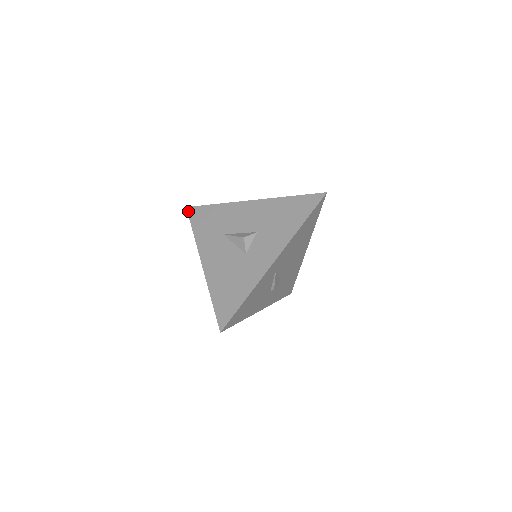
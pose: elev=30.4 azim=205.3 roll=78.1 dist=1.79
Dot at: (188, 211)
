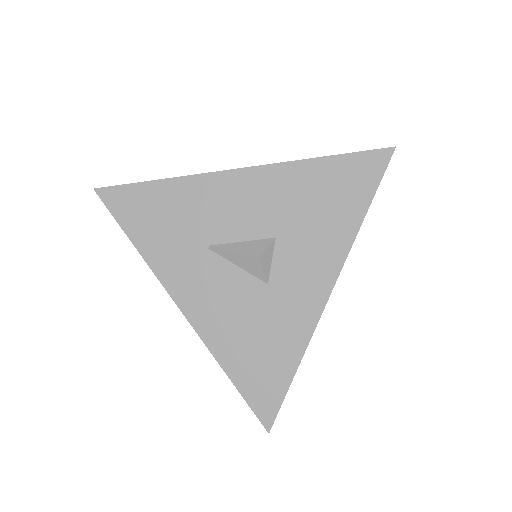
Dot at: (102, 198)
